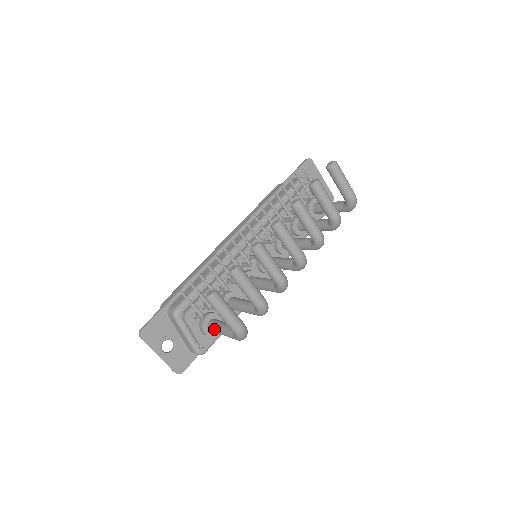
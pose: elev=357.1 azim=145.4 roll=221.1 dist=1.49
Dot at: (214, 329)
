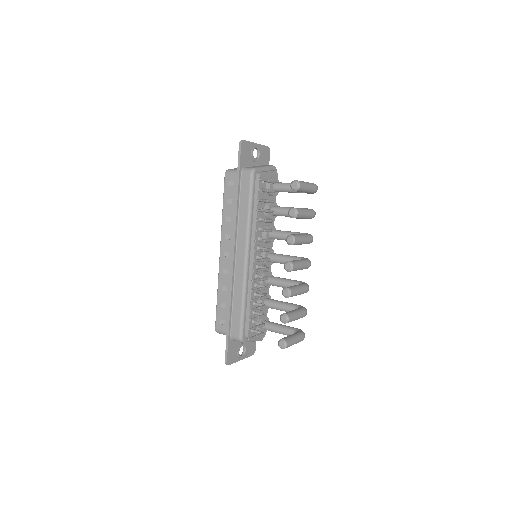
Dot at: occluded
